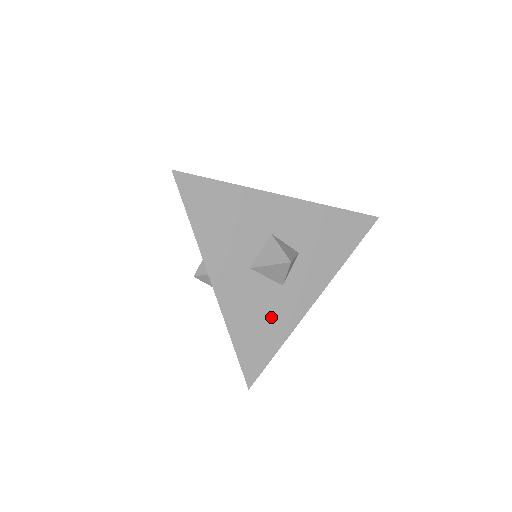
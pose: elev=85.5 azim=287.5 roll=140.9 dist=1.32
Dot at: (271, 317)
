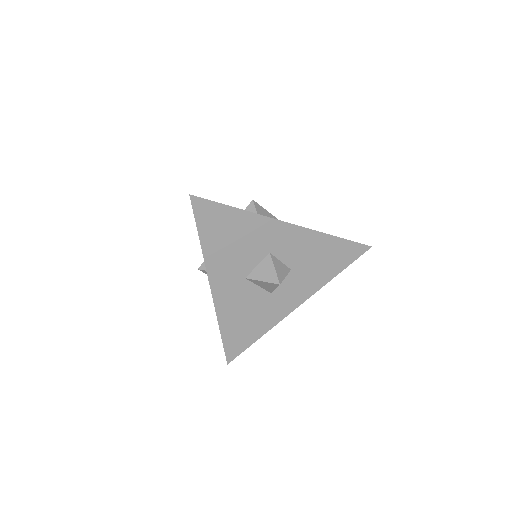
Dot at: (256, 316)
